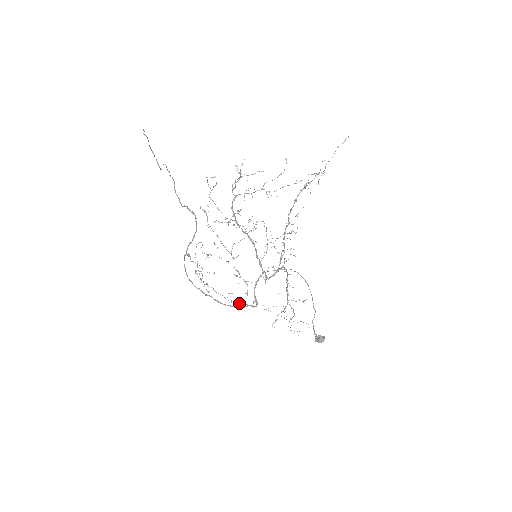
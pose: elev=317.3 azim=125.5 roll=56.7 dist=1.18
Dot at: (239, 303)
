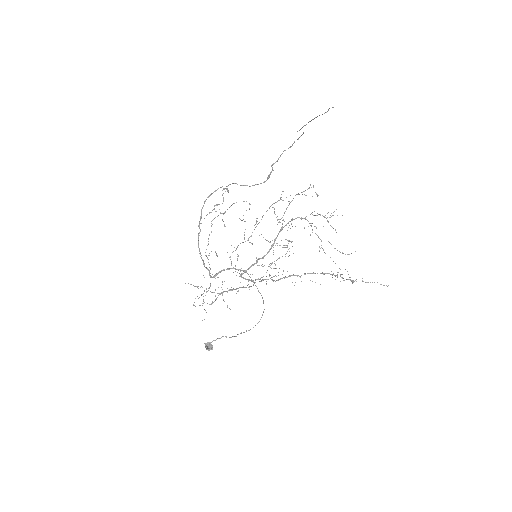
Dot at: occluded
